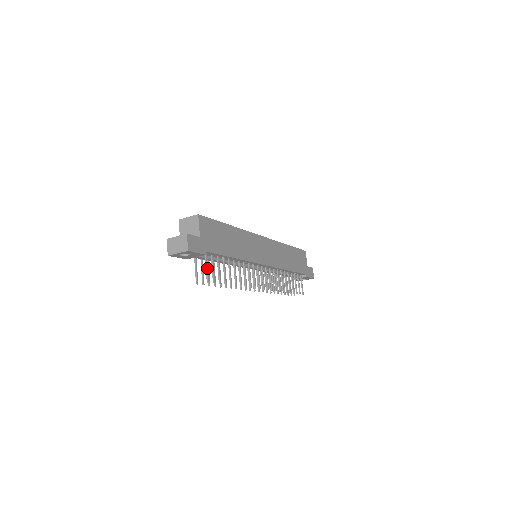
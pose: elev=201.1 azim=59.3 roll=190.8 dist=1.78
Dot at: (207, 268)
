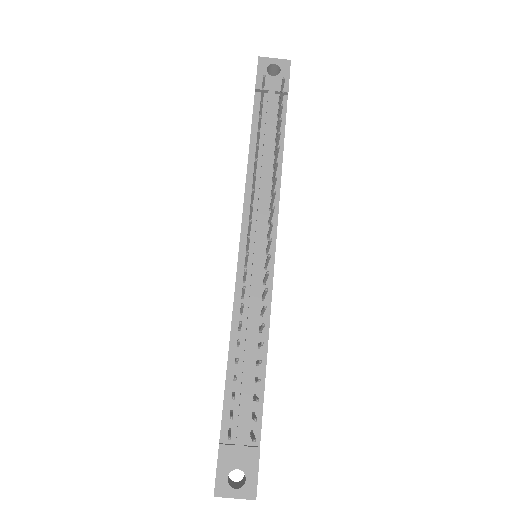
Dot at: occluded
